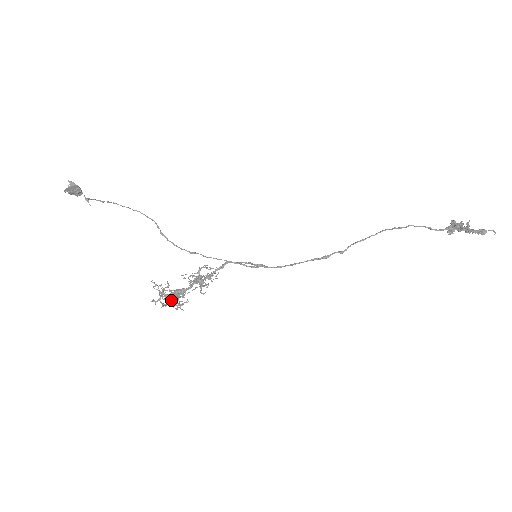
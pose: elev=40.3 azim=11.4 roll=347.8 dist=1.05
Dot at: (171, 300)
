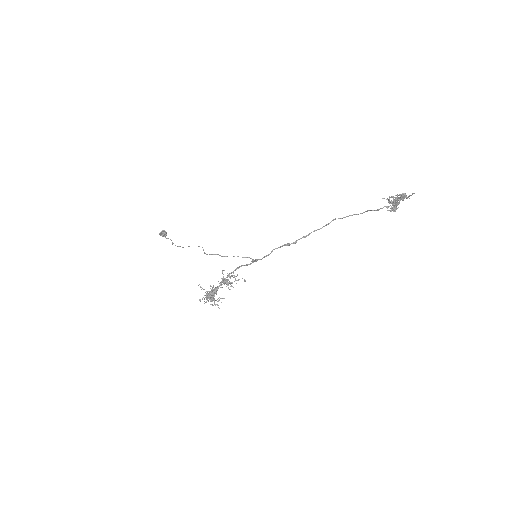
Dot at: occluded
